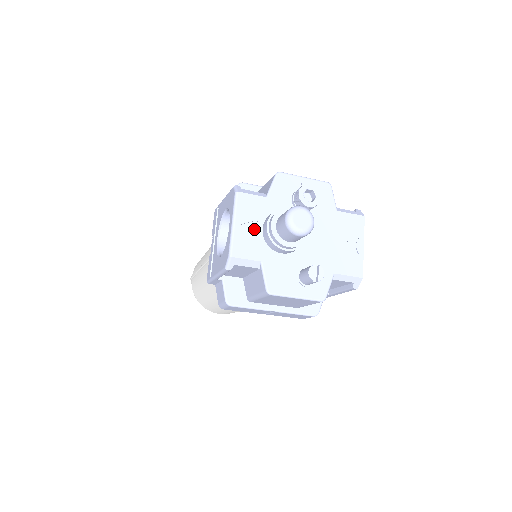
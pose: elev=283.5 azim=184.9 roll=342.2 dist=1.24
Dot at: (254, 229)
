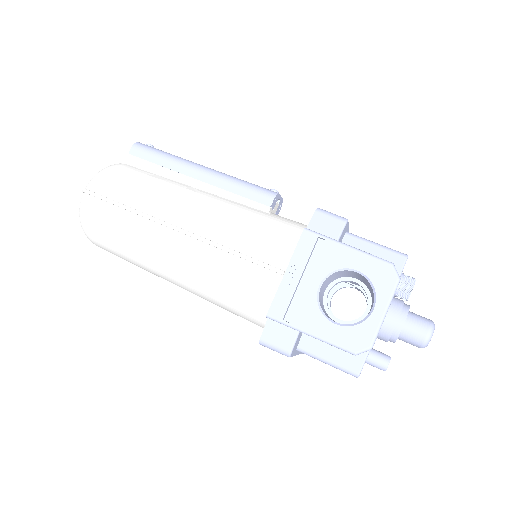
Dot at: occluded
